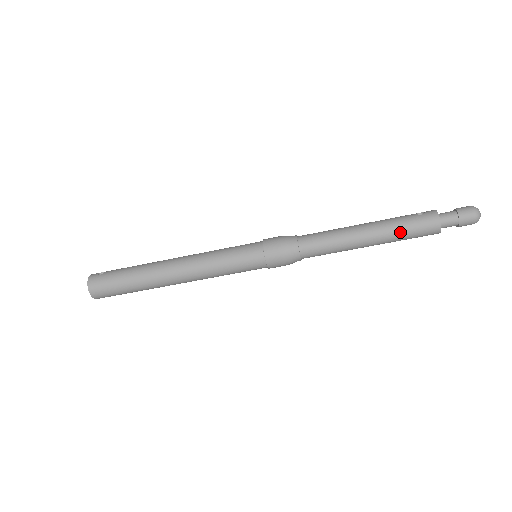
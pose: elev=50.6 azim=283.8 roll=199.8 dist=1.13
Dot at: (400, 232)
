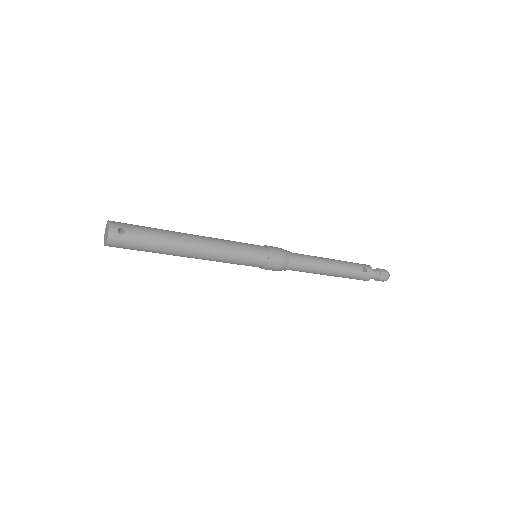
Dot at: occluded
